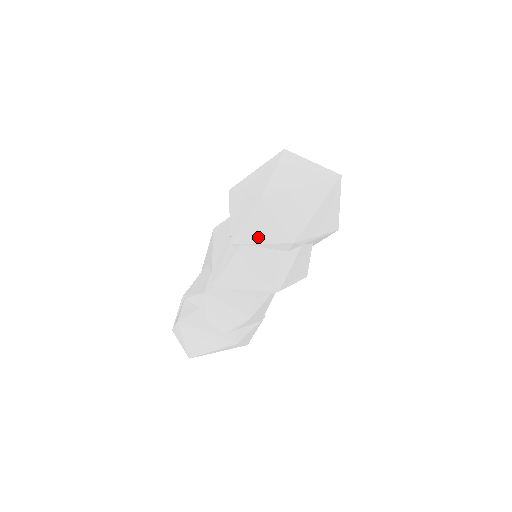
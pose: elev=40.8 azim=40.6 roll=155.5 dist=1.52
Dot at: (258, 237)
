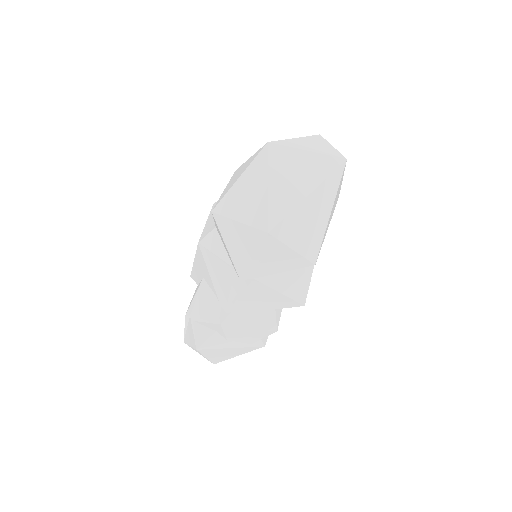
Dot at: (272, 269)
